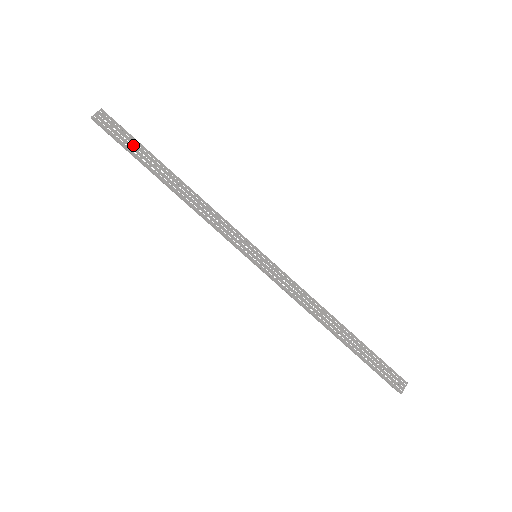
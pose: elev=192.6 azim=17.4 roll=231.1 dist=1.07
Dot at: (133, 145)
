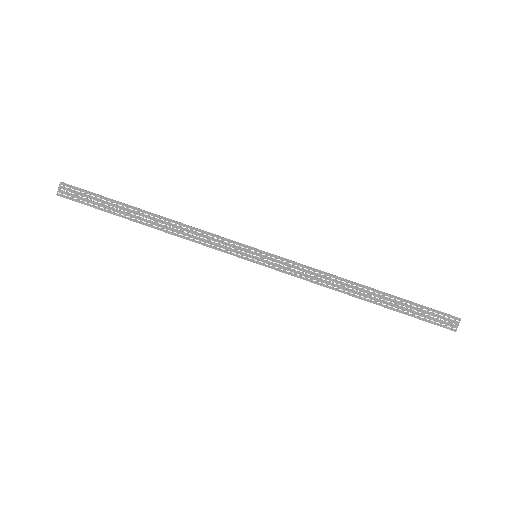
Dot at: (102, 203)
